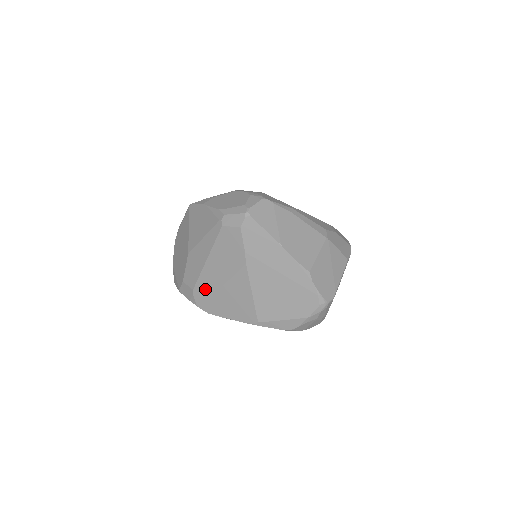
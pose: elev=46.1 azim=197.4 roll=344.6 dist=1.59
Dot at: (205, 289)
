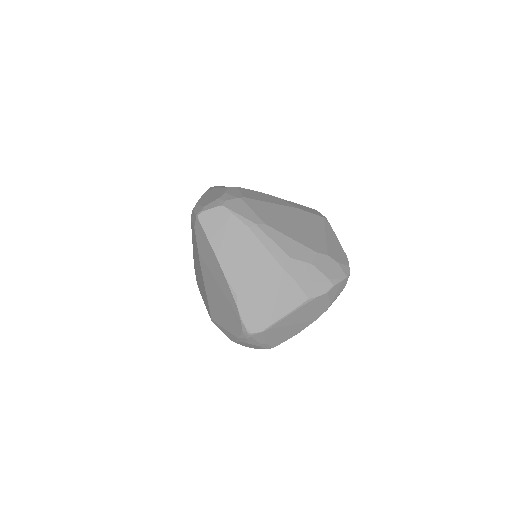
Dot at: occluded
